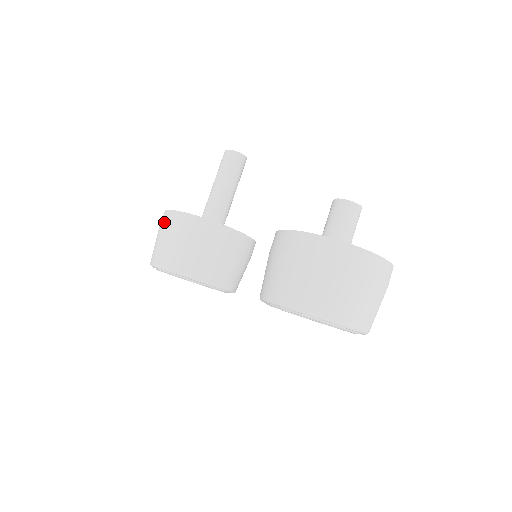
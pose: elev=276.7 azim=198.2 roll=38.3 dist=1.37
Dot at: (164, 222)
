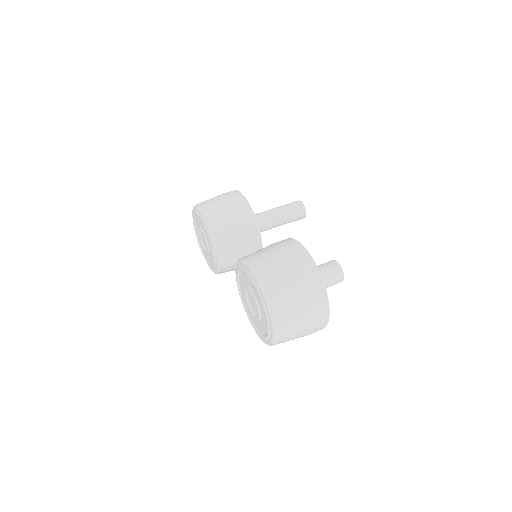
Dot at: (227, 192)
